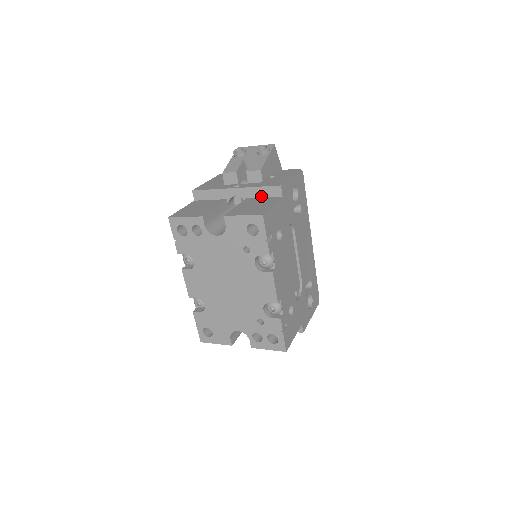
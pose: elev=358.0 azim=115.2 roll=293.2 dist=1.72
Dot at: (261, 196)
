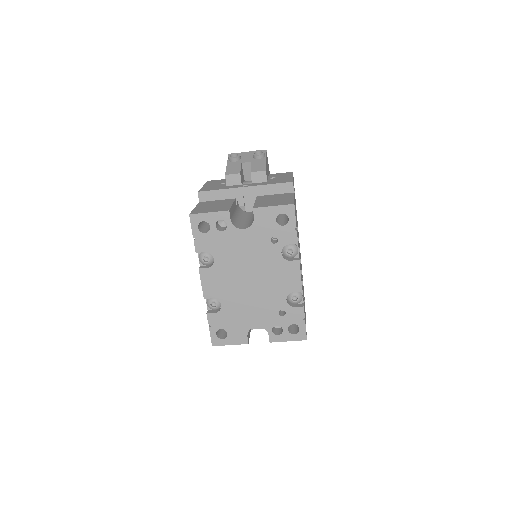
Dot at: (272, 193)
